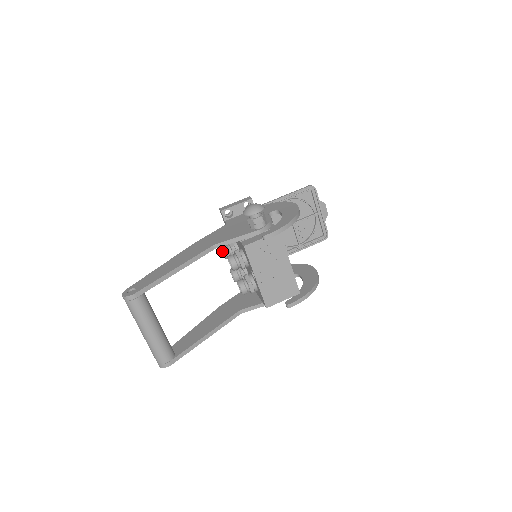
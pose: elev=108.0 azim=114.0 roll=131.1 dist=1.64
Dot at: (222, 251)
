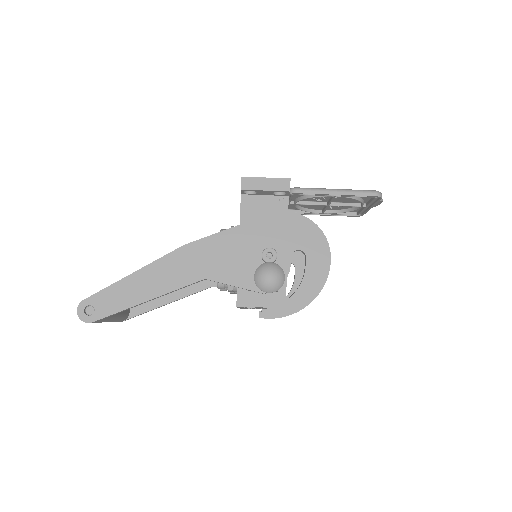
Dot at: occluded
